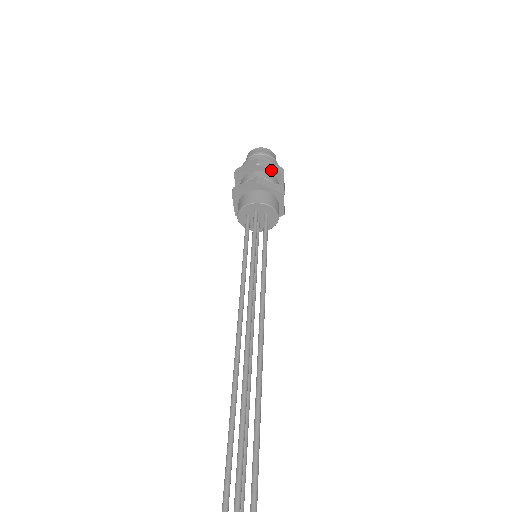
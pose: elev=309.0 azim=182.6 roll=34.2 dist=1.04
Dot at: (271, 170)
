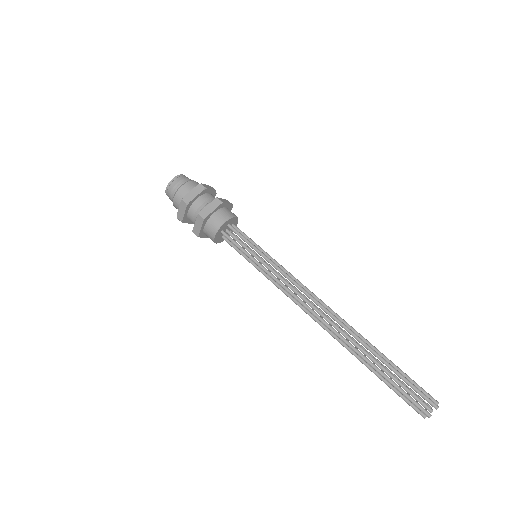
Dot at: (211, 190)
